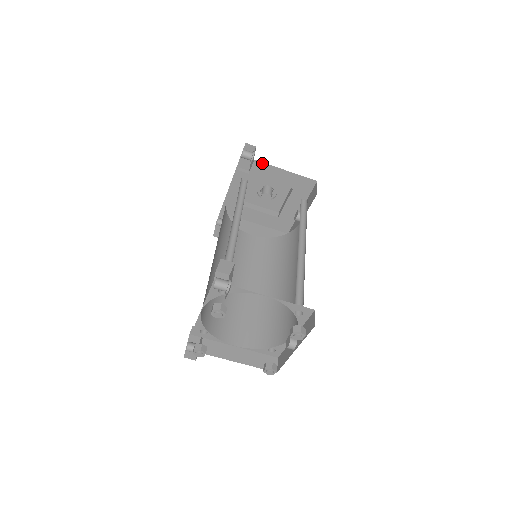
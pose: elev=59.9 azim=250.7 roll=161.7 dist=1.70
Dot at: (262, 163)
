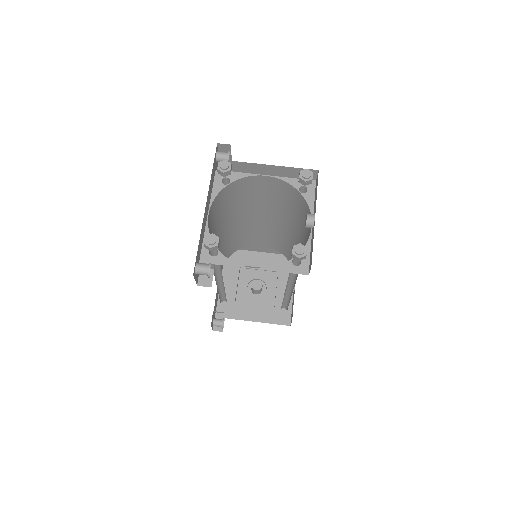
Dot at: (245, 251)
